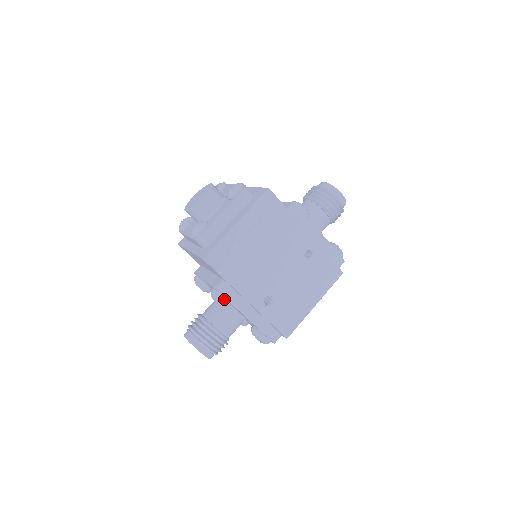
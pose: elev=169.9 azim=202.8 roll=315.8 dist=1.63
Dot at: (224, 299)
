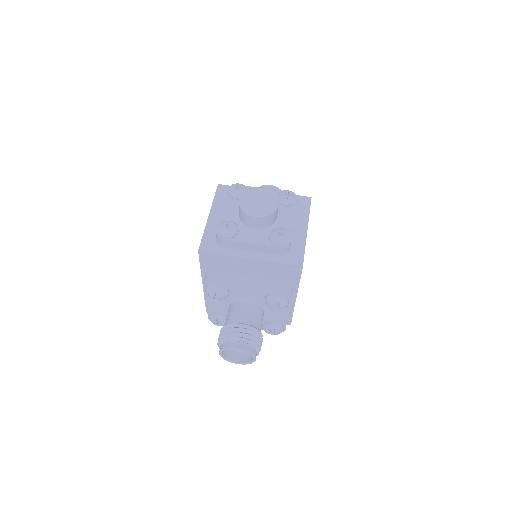
Dot at: (289, 301)
